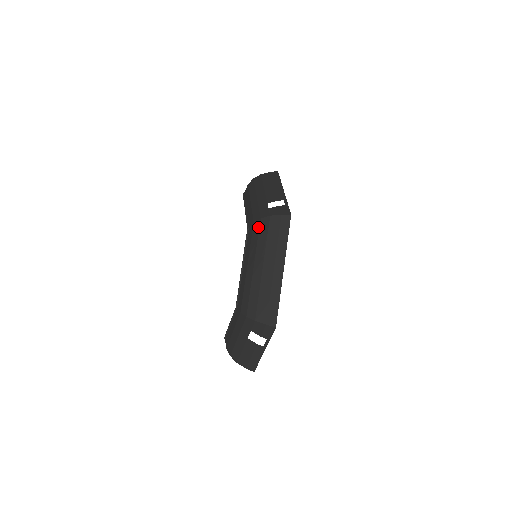
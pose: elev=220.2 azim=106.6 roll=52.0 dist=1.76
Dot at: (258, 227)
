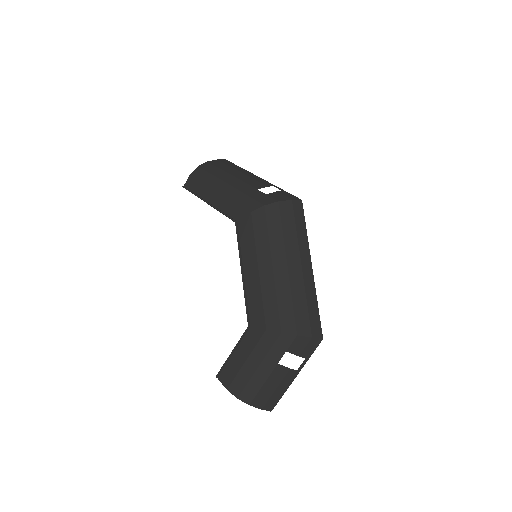
Dot at: (263, 216)
